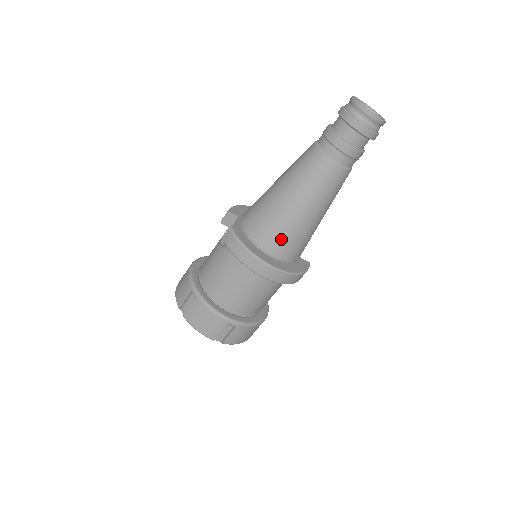
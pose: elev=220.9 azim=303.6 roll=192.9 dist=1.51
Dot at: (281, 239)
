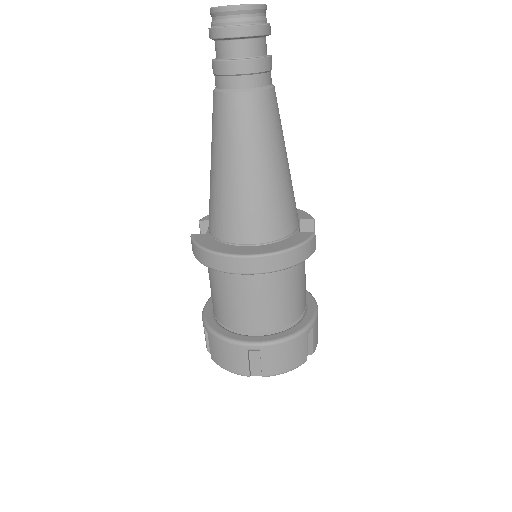
Dot at: (237, 219)
